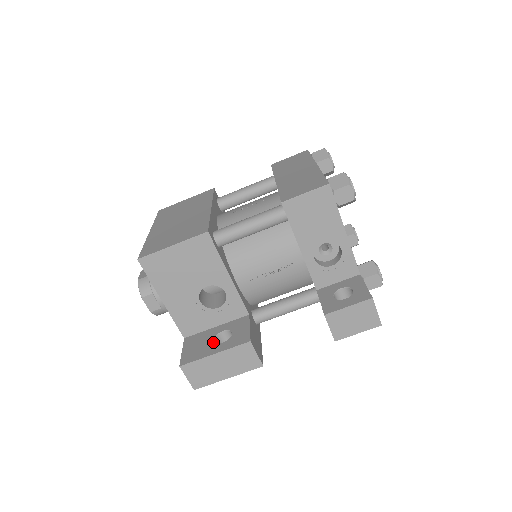
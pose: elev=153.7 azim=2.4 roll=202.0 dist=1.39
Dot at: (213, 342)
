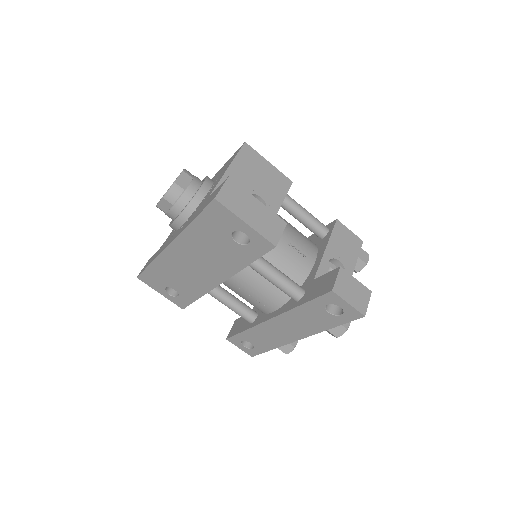
Dot at: occluded
